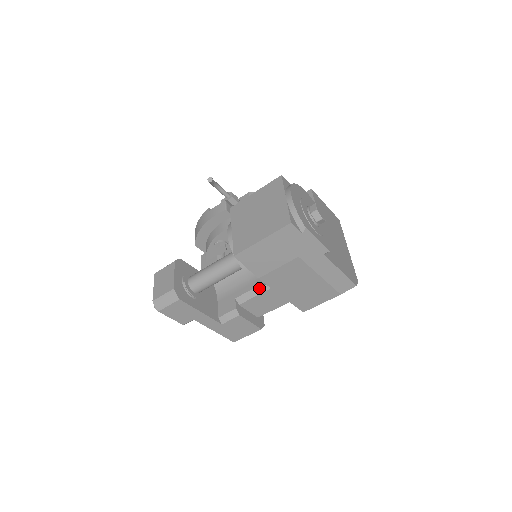
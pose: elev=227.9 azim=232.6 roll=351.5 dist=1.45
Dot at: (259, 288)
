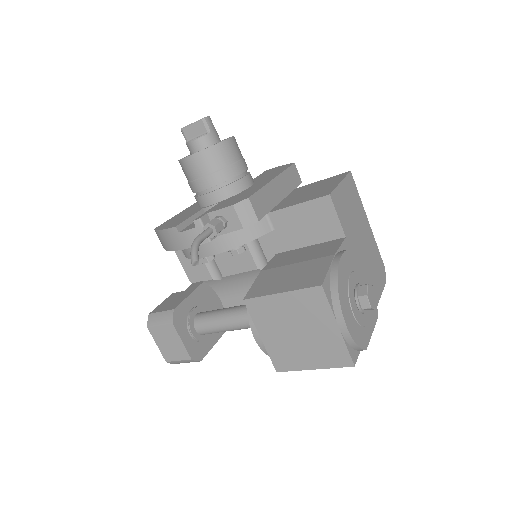
Dot at: occluded
